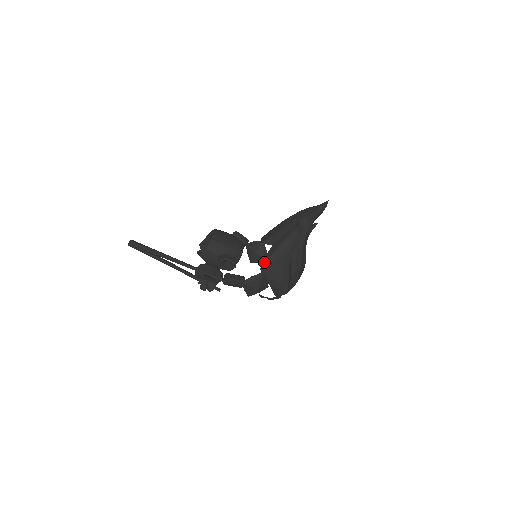
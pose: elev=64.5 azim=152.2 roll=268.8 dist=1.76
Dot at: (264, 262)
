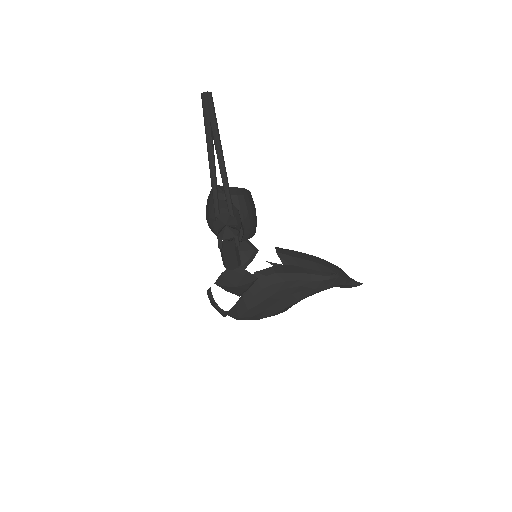
Dot at: (266, 270)
